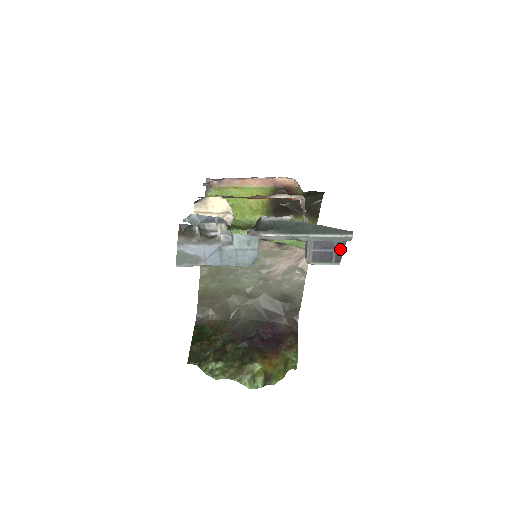
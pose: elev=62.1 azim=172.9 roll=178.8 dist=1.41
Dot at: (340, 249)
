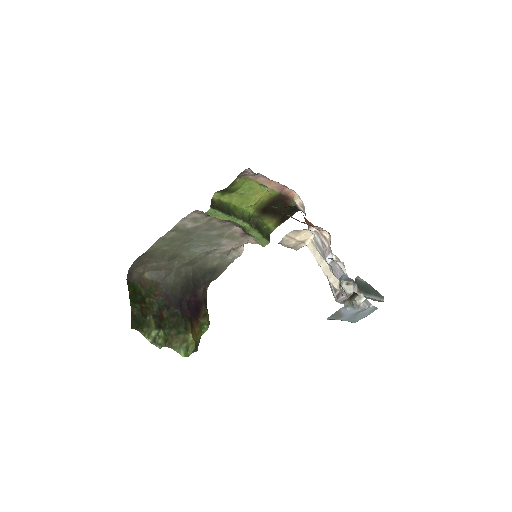
Dot at: occluded
